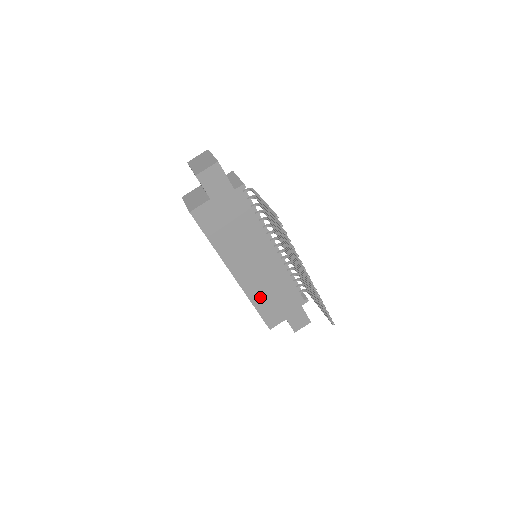
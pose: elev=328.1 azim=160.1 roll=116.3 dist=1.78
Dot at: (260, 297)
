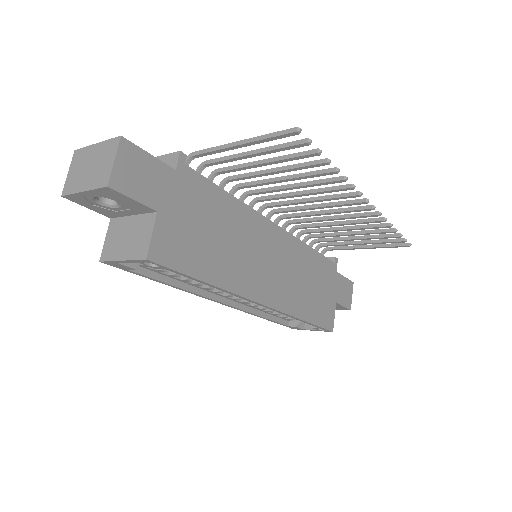
Dot at: (301, 302)
